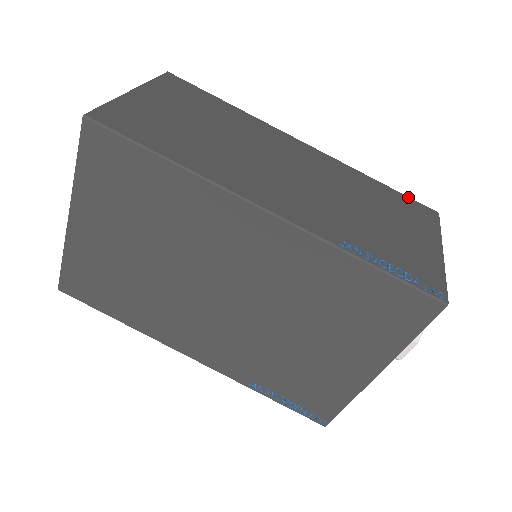
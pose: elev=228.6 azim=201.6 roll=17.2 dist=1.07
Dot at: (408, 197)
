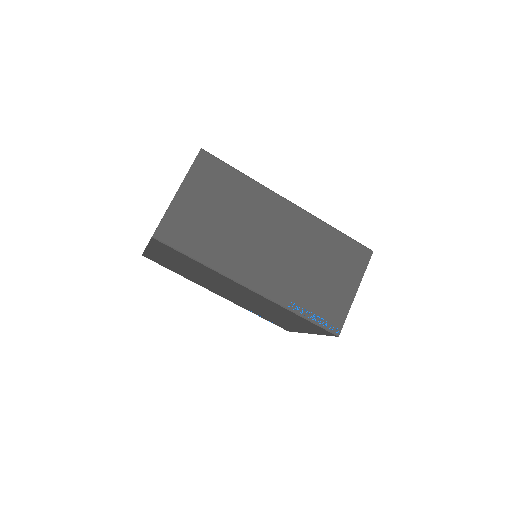
Dot at: (355, 241)
